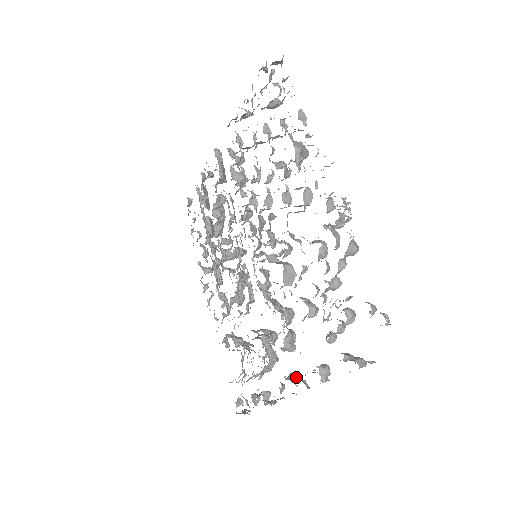
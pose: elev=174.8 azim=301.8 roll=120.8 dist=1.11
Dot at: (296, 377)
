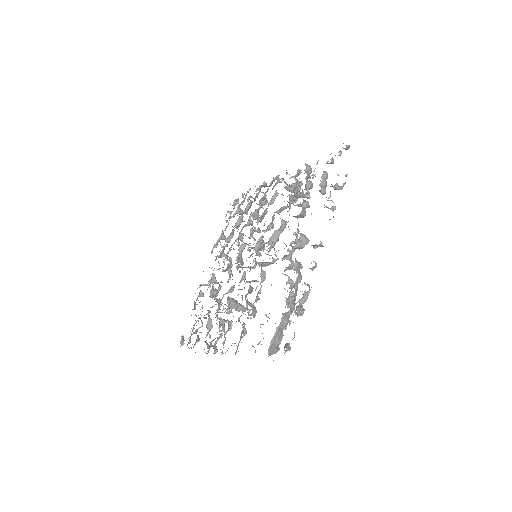
Dot at: occluded
